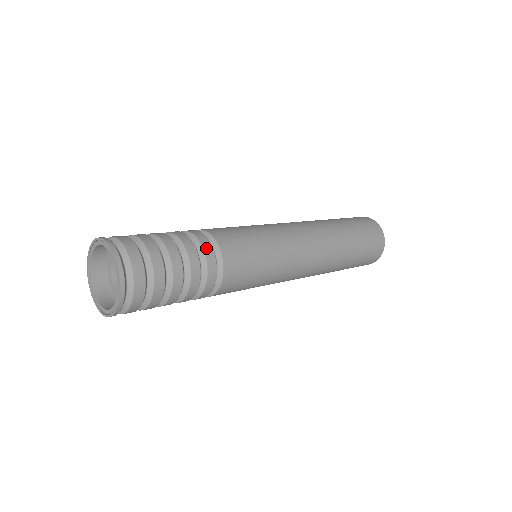
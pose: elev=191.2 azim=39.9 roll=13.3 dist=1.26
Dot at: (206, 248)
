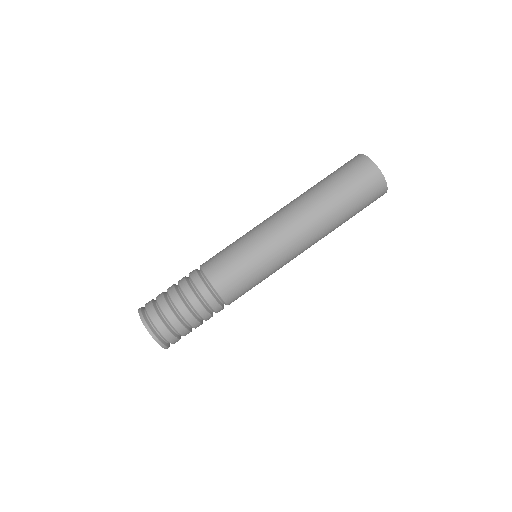
Dot at: (196, 281)
